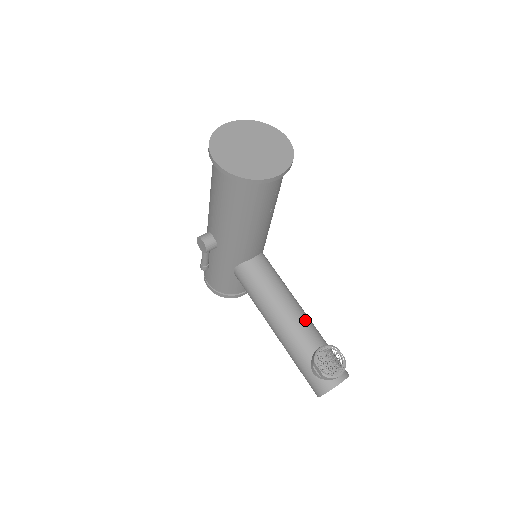
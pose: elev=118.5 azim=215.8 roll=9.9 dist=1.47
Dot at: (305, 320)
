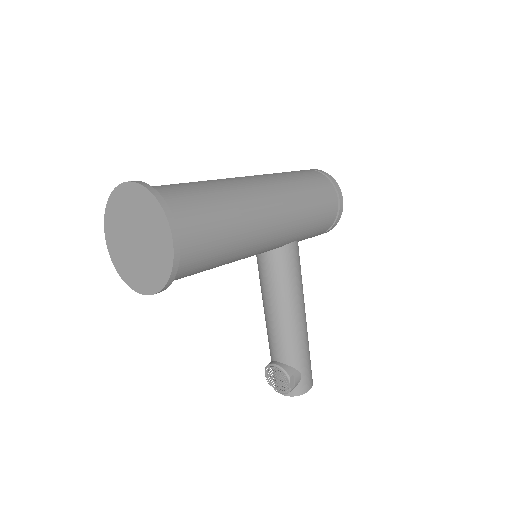
Dot at: (282, 335)
